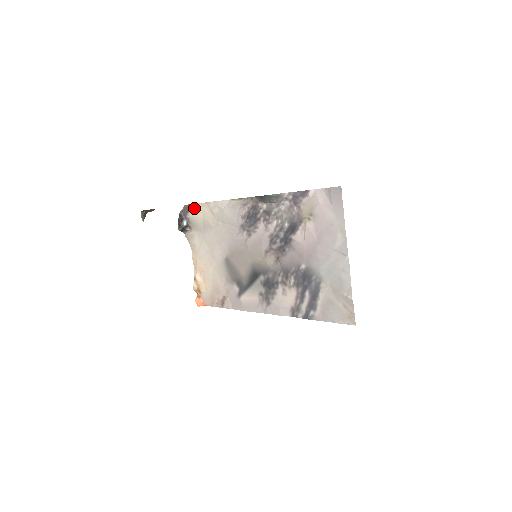
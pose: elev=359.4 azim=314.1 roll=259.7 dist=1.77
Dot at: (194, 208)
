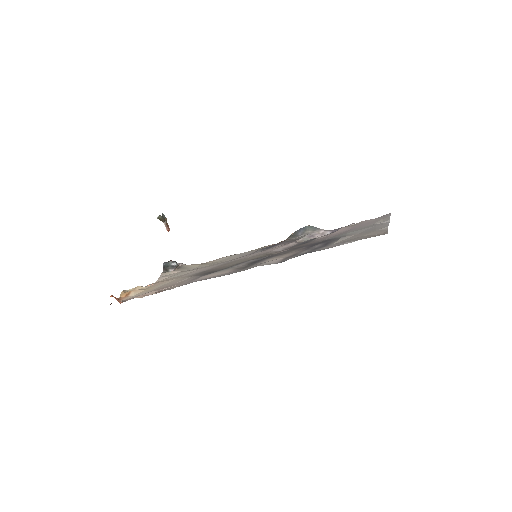
Dot at: occluded
